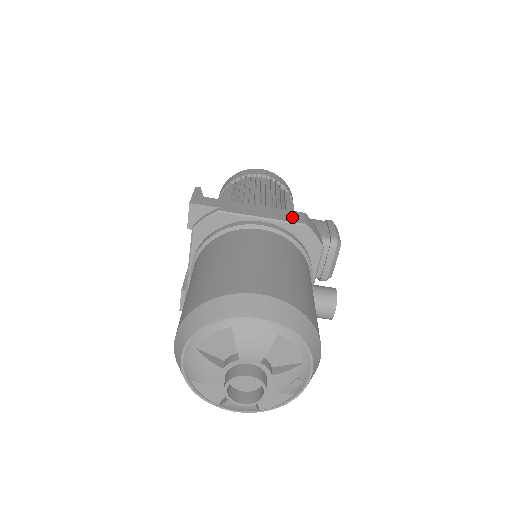
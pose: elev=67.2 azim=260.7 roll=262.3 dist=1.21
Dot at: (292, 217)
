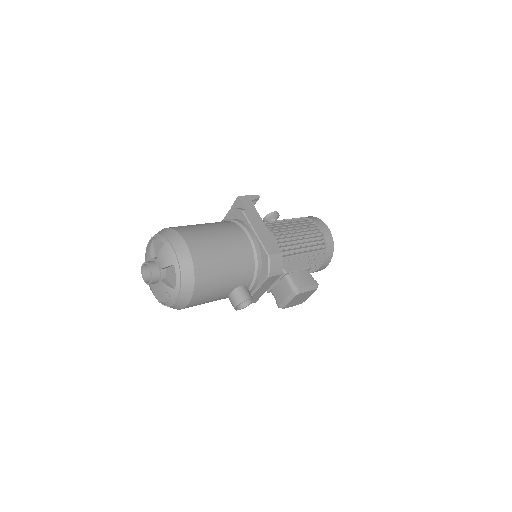
Dot at: (270, 247)
